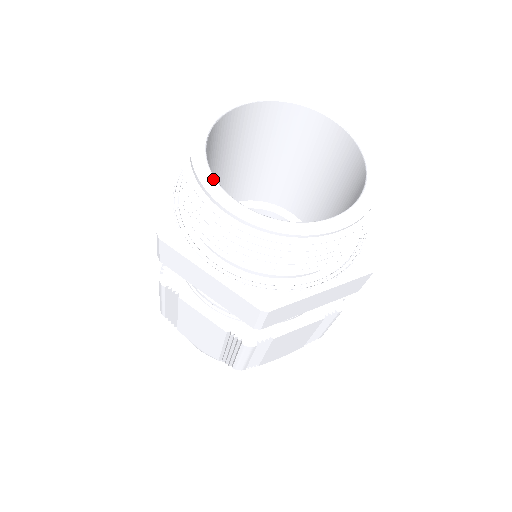
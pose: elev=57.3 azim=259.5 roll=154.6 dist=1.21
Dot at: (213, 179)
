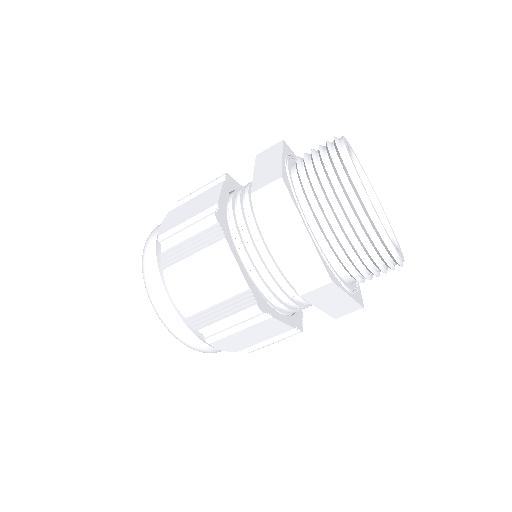
Dot at: occluded
